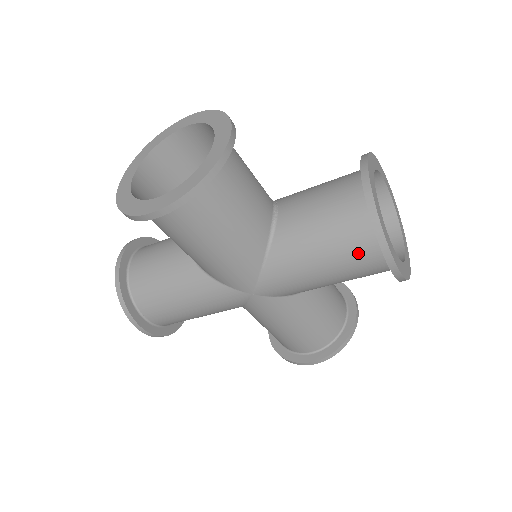
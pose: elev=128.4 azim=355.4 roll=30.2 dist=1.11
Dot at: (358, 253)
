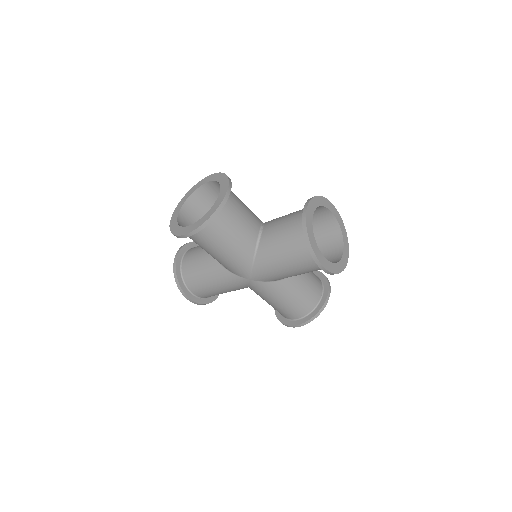
Dot at: (303, 257)
